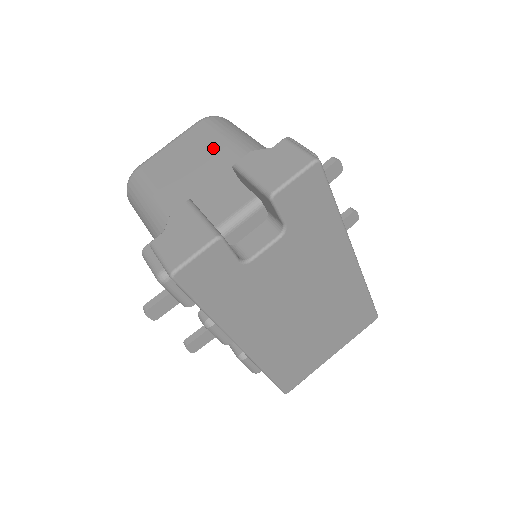
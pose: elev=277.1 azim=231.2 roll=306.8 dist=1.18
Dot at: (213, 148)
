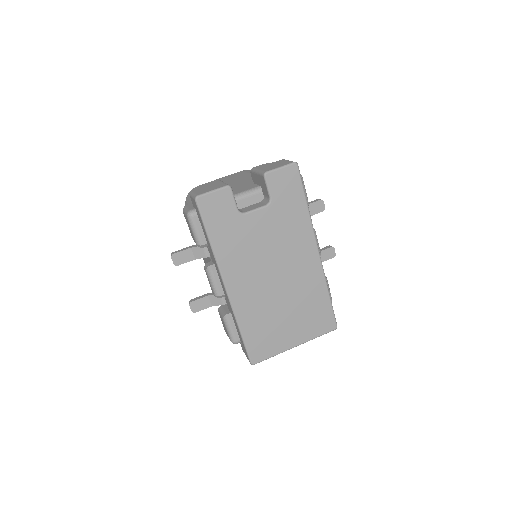
Dot at: (245, 176)
